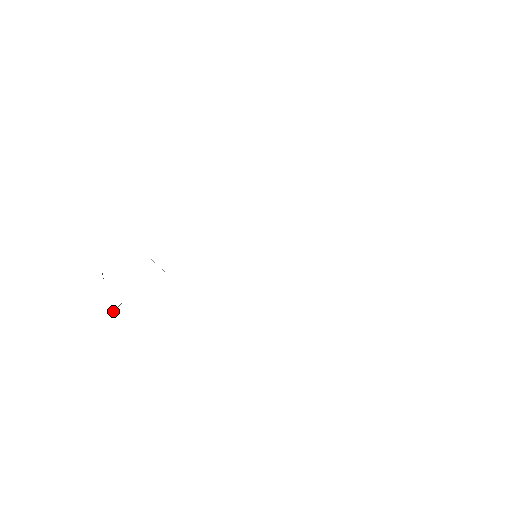
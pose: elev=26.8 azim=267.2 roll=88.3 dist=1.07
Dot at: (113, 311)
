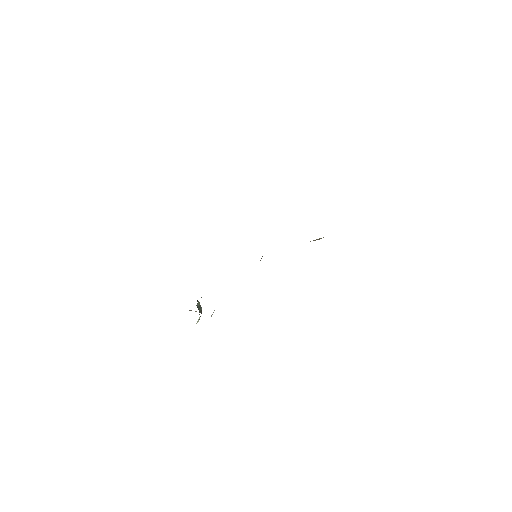
Dot at: (198, 321)
